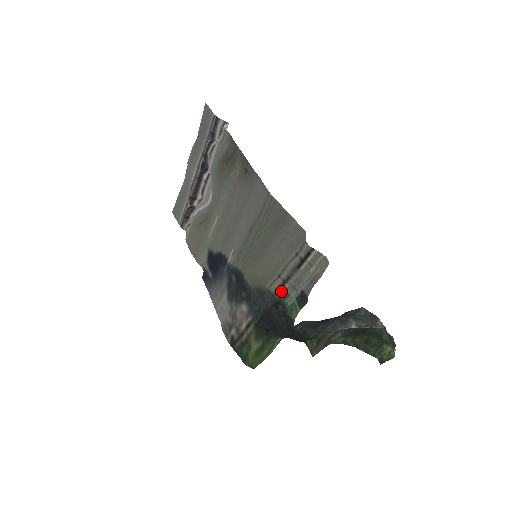
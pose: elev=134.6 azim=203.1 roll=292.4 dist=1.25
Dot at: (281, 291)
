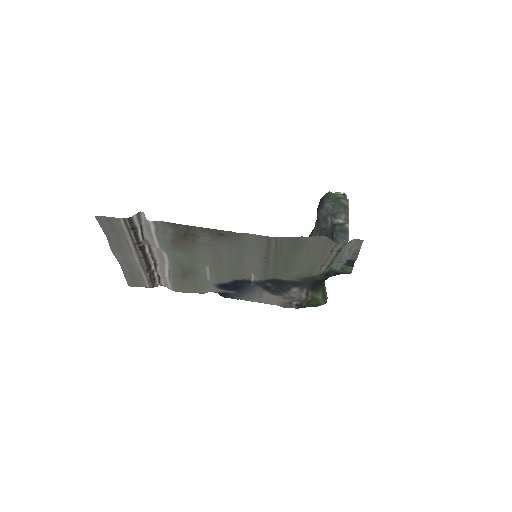
Dot at: (328, 269)
